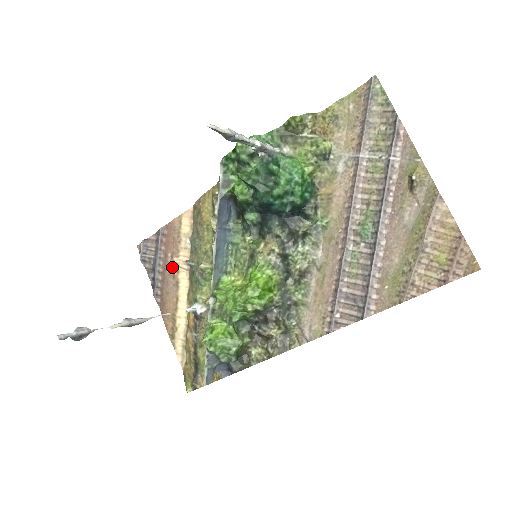
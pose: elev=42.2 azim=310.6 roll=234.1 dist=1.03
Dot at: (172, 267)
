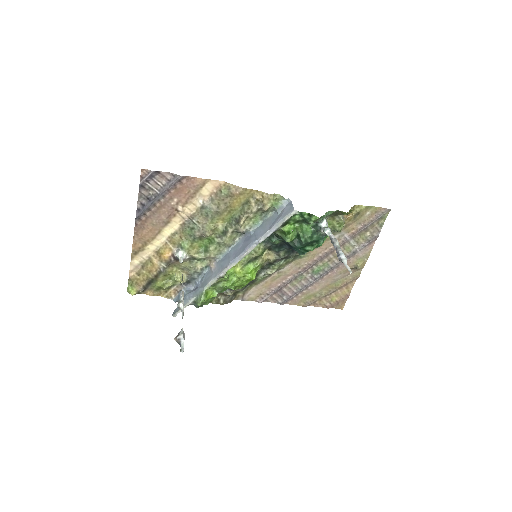
Dot at: (172, 210)
